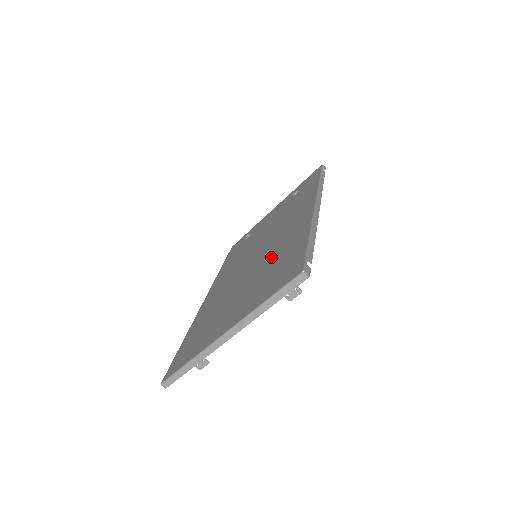
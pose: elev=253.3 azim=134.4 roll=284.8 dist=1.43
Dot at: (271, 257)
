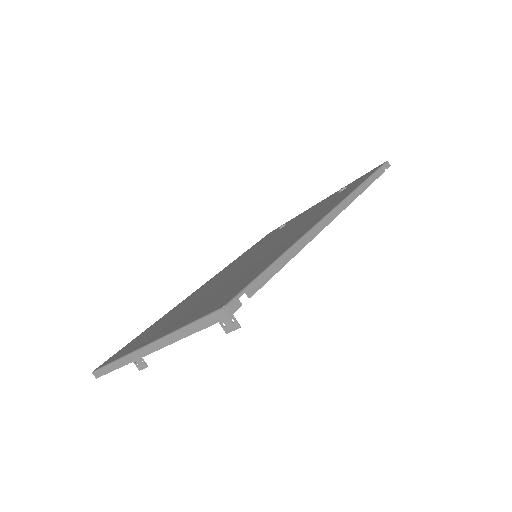
Dot at: (250, 266)
